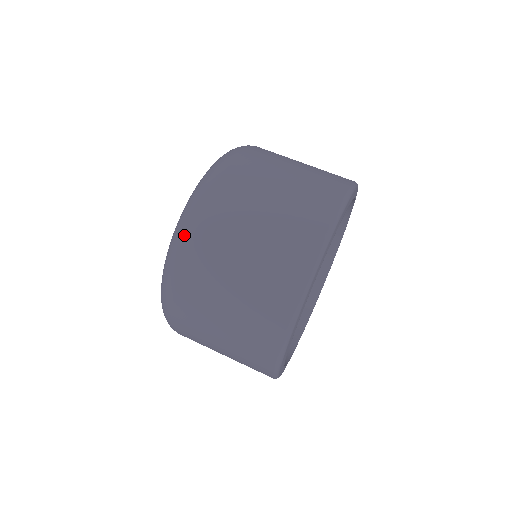
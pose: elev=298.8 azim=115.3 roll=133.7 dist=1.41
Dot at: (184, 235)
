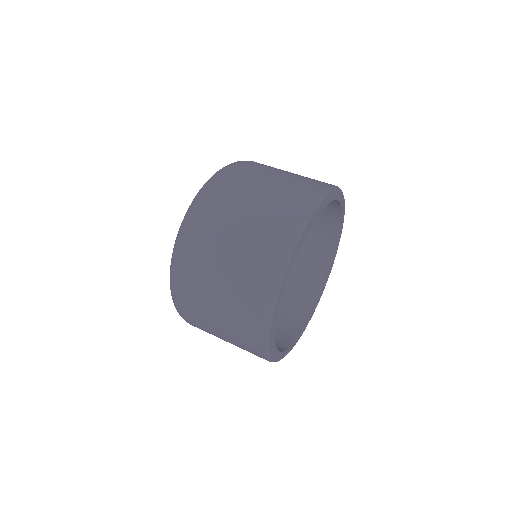
Dot at: (233, 164)
